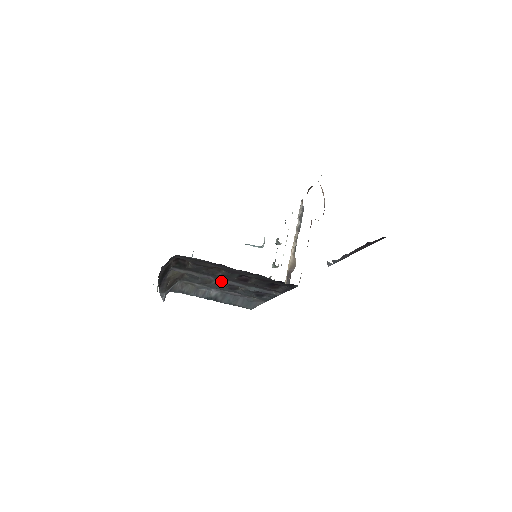
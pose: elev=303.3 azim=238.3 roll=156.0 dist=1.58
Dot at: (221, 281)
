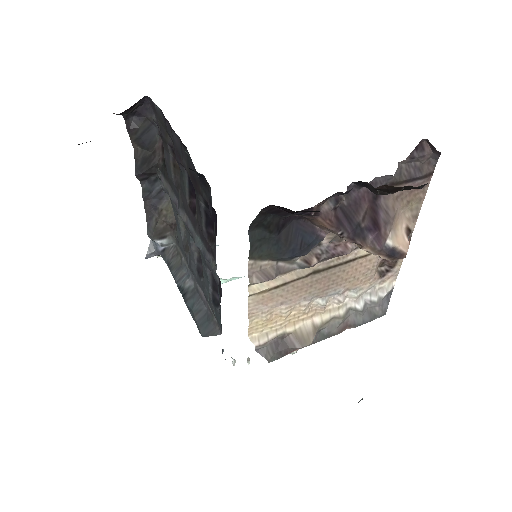
Dot at: (182, 214)
